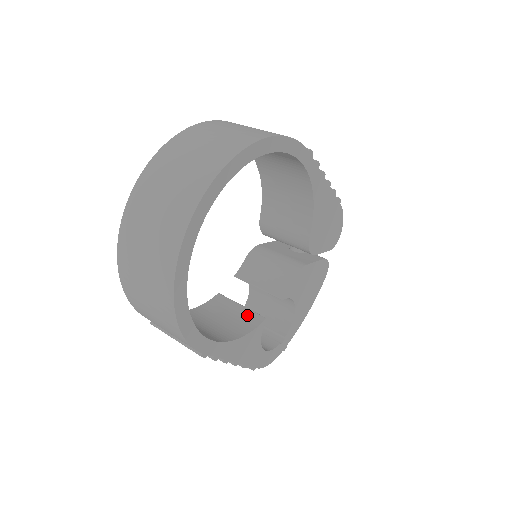
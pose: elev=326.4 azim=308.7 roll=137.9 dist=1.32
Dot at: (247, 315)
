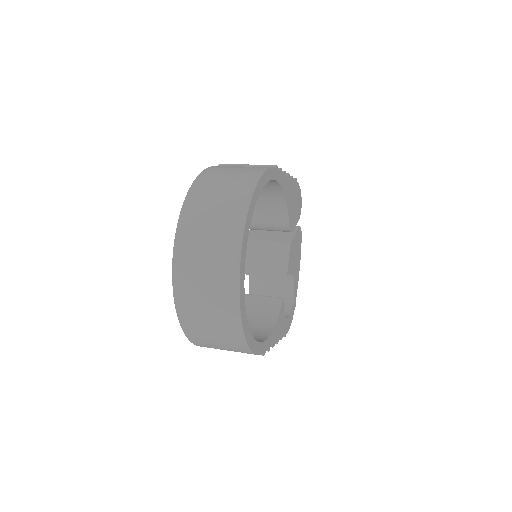
Dot at: (267, 302)
